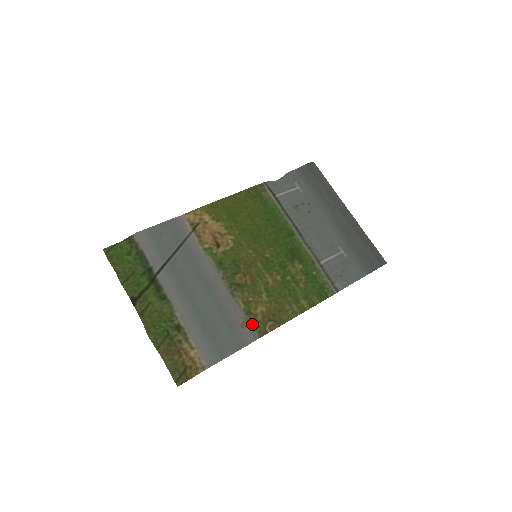
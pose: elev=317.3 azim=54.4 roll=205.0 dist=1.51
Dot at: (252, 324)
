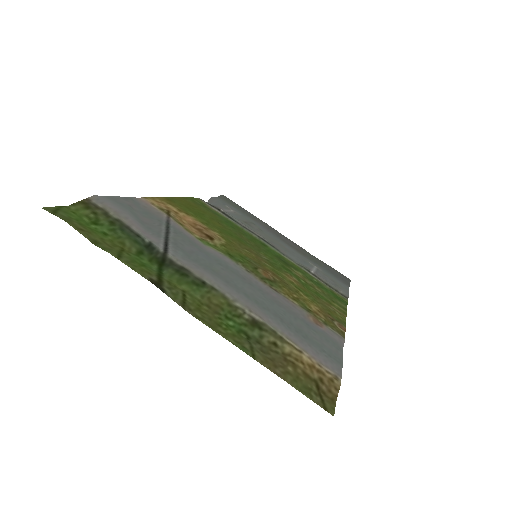
Dot at: (323, 322)
